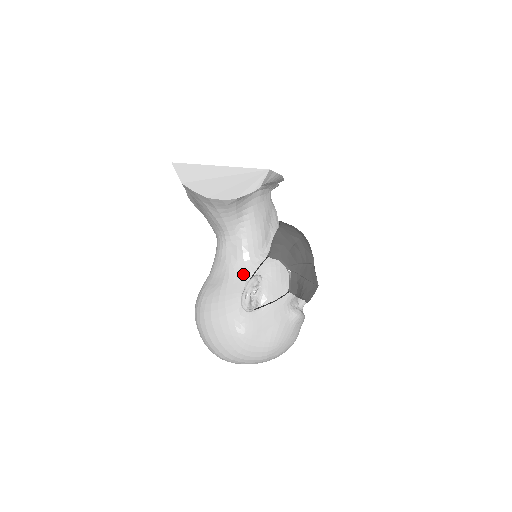
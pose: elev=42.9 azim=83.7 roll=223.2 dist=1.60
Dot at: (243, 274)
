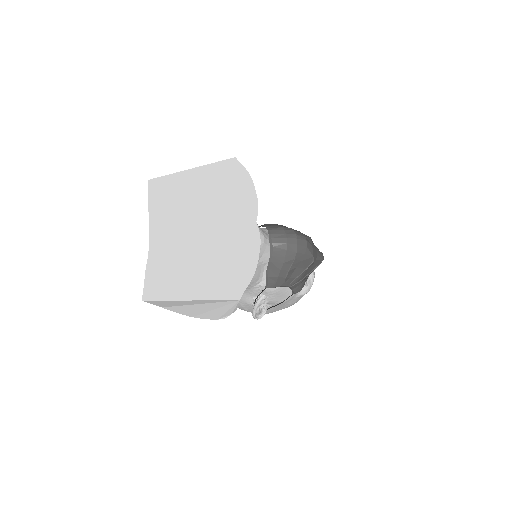
Dot at: (248, 294)
